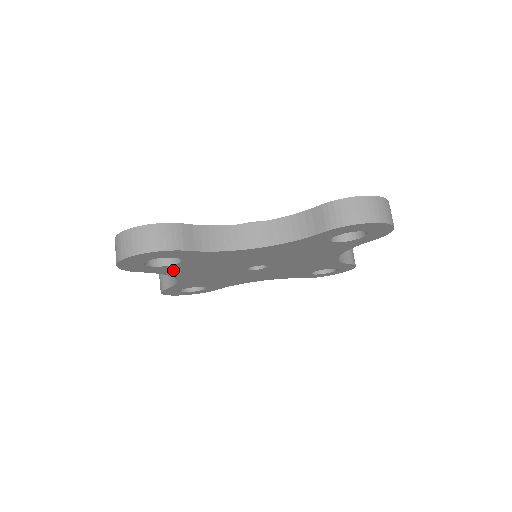
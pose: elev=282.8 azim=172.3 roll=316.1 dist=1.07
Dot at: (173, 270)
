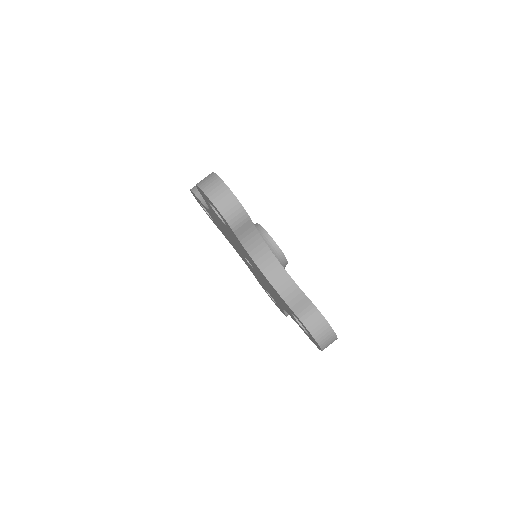
Dot at: occluded
